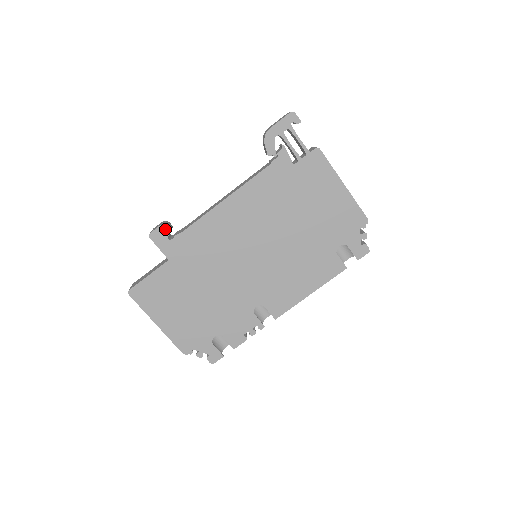
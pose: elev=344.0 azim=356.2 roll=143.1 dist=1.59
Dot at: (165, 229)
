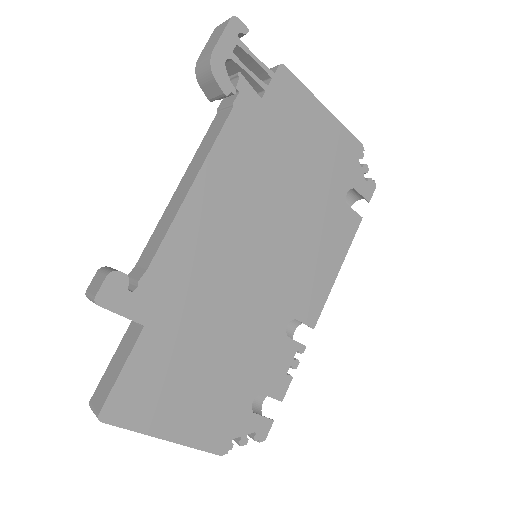
Dot at: (118, 277)
